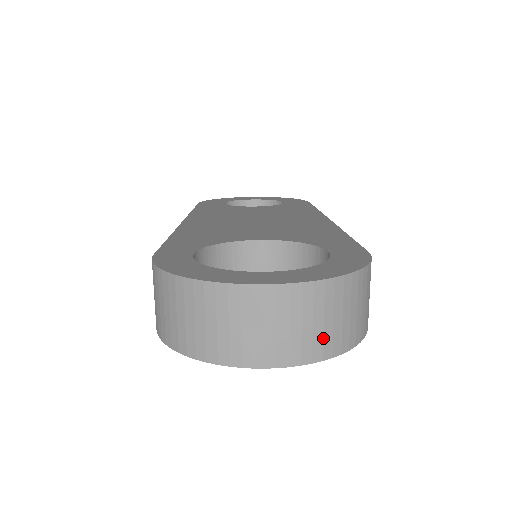
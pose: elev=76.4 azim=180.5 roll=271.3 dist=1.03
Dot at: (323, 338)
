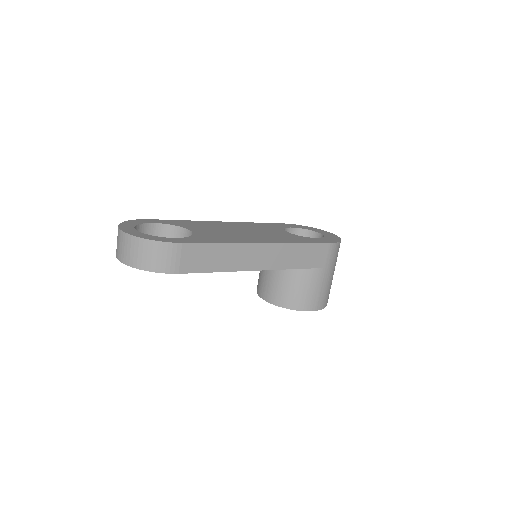
Dot at: (130, 257)
